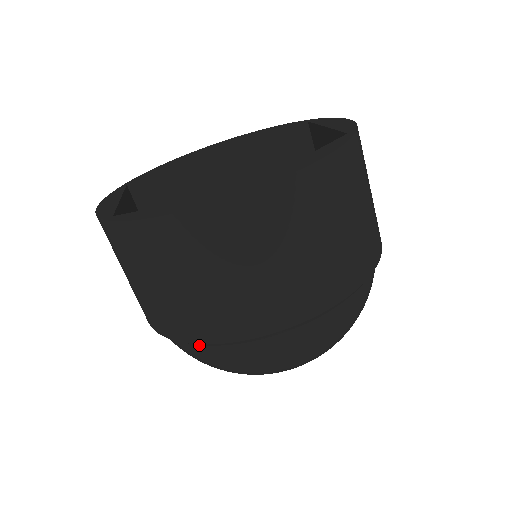
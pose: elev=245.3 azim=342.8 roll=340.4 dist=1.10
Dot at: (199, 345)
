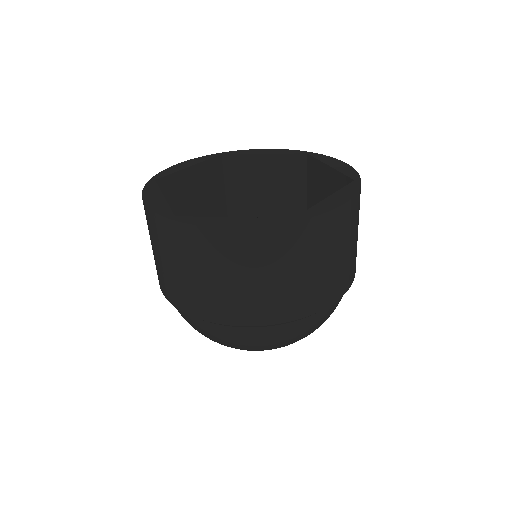
Dot at: (222, 325)
